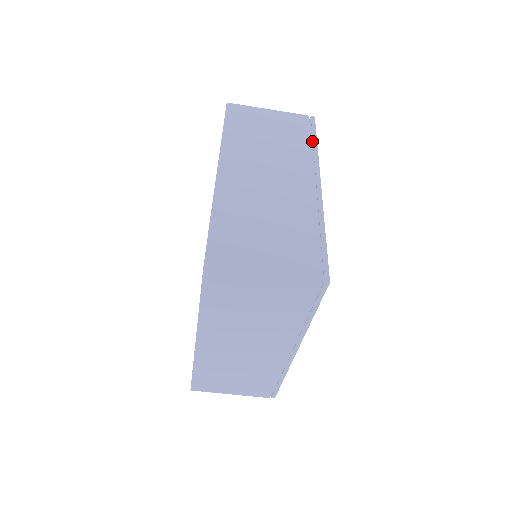
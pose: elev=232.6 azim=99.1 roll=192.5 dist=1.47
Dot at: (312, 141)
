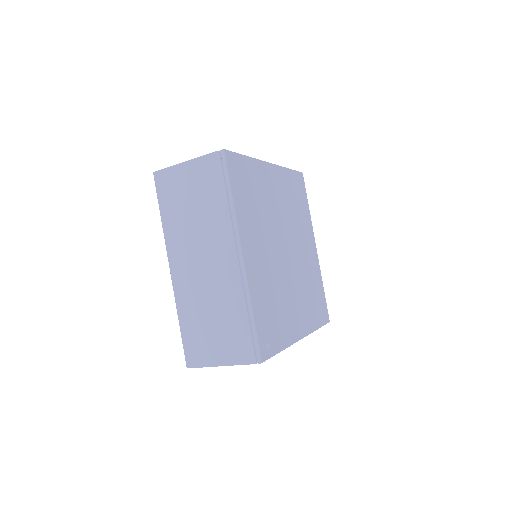
Dot at: (230, 186)
